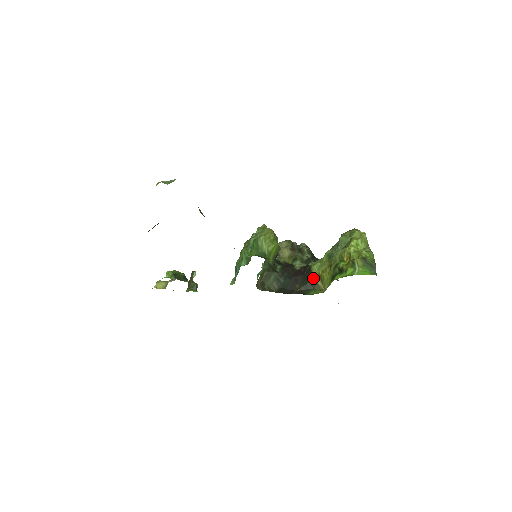
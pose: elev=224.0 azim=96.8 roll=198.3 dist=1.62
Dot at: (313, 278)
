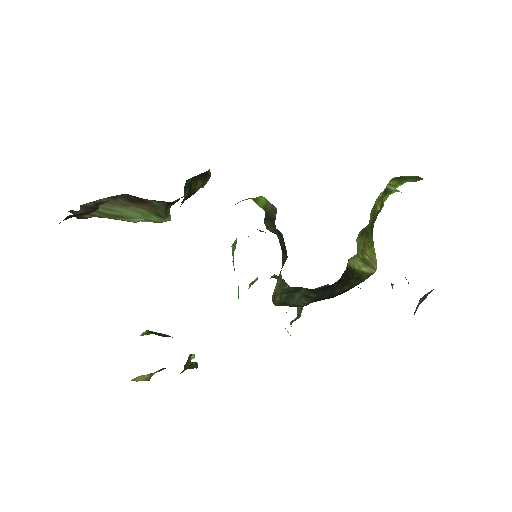
Dot at: (355, 270)
